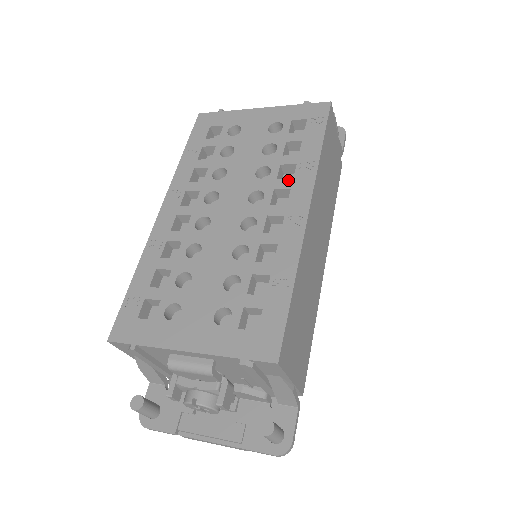
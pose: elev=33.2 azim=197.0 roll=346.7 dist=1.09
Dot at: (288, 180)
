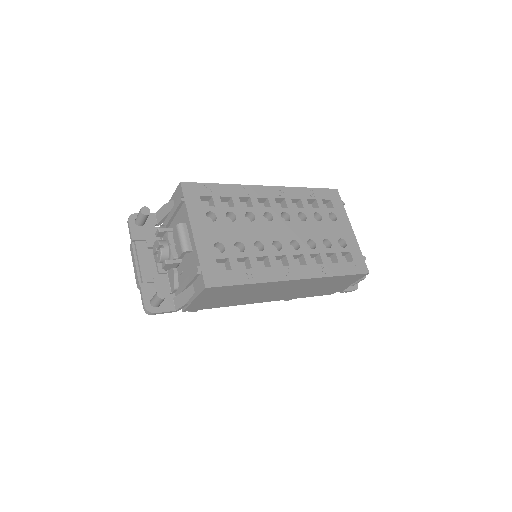
Dot at: occluded
